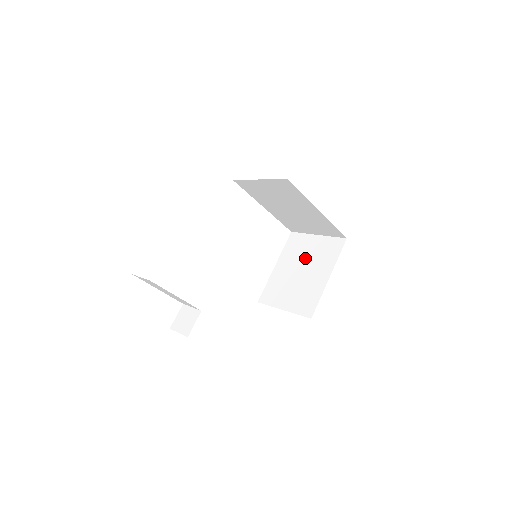
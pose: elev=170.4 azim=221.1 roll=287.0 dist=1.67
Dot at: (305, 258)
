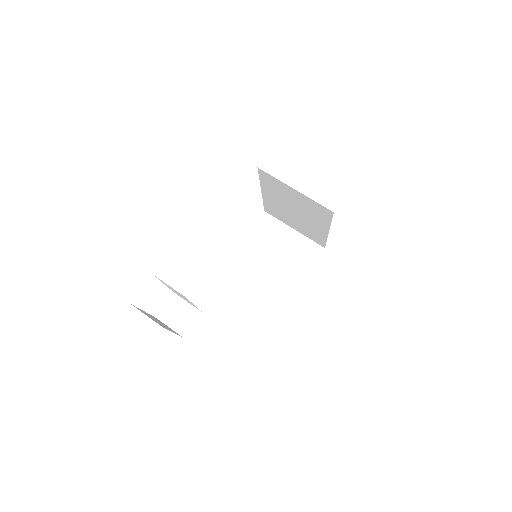
Dot at: (278, 250)
